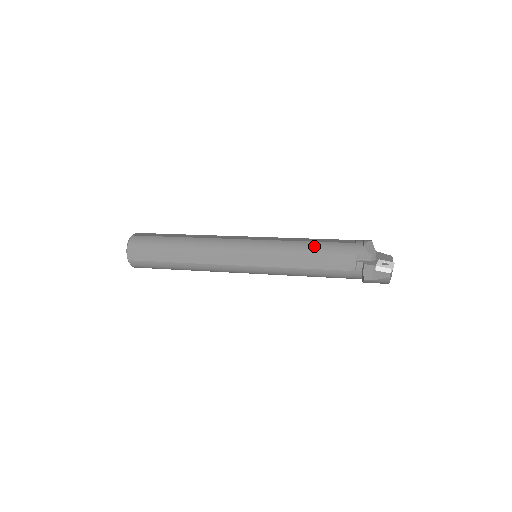
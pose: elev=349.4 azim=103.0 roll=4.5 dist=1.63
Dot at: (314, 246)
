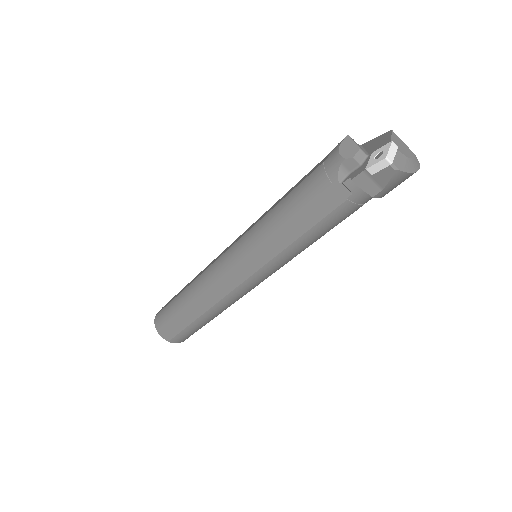
Dot at: (287, 203)
